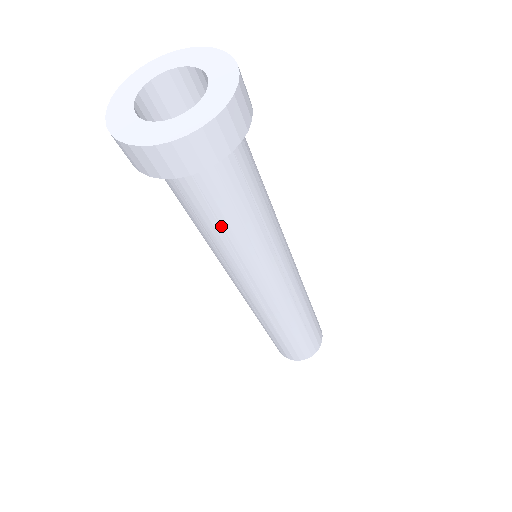
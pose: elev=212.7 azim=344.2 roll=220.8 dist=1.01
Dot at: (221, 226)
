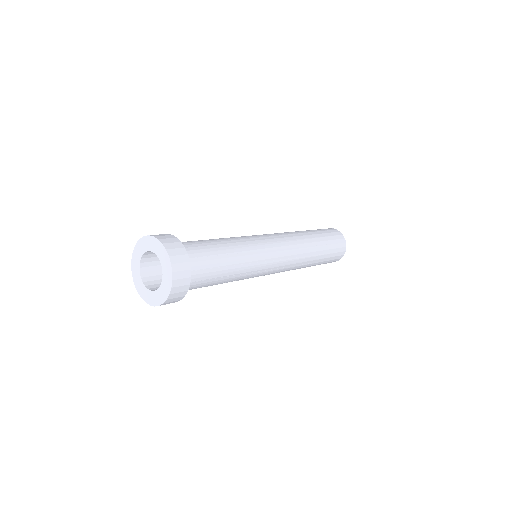
Dot at: occluded
